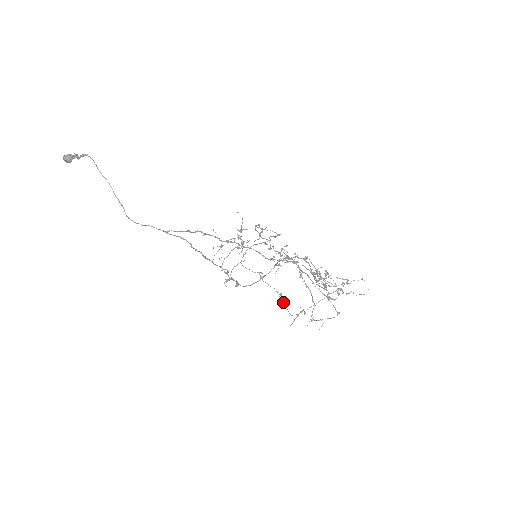
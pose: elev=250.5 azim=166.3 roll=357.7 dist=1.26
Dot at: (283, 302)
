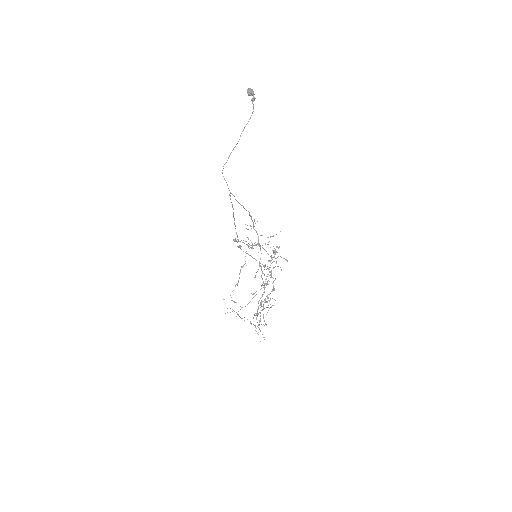
Dot at: occluded
